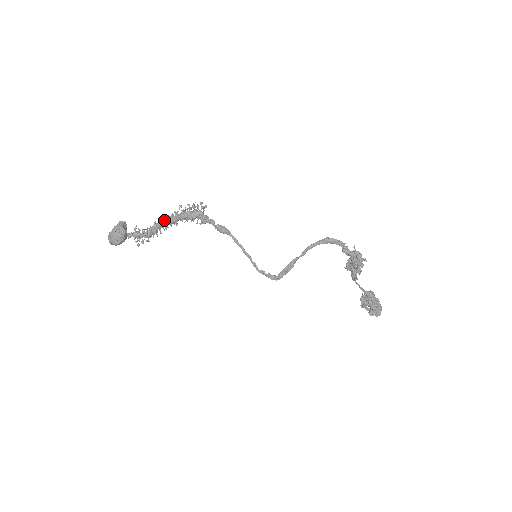
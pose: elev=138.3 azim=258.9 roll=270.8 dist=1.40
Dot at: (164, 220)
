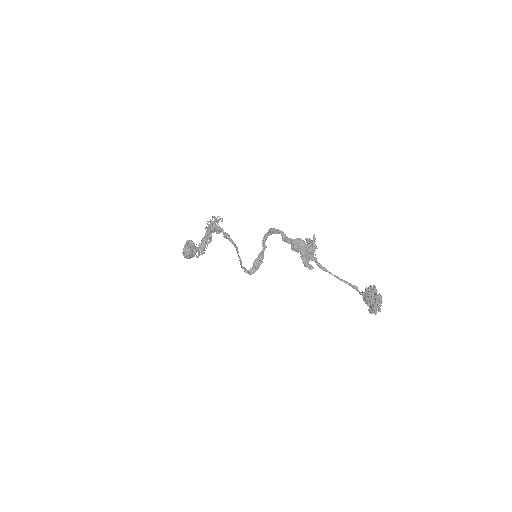
Dot at: occluded
